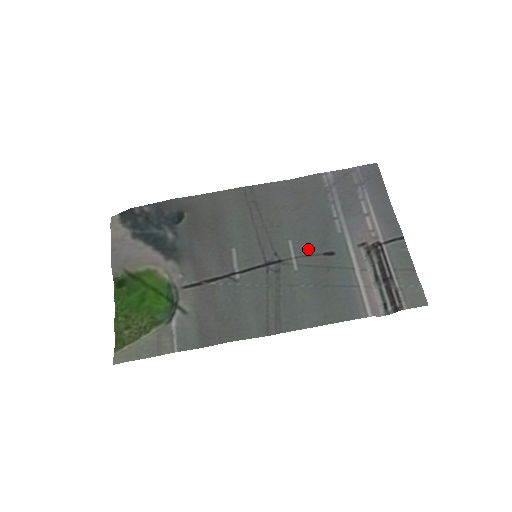
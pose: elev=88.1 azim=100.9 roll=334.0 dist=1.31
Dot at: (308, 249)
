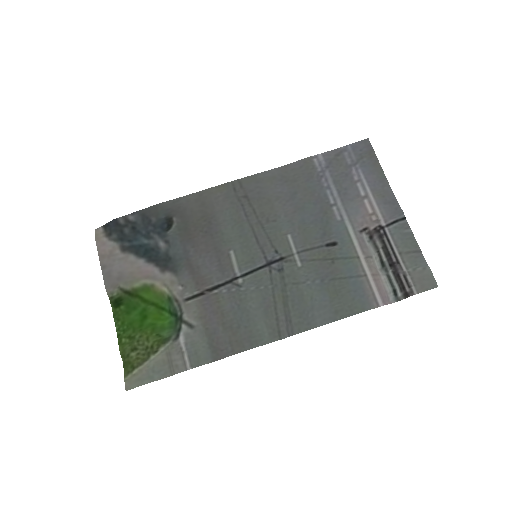
Dot at: (309, 242)
